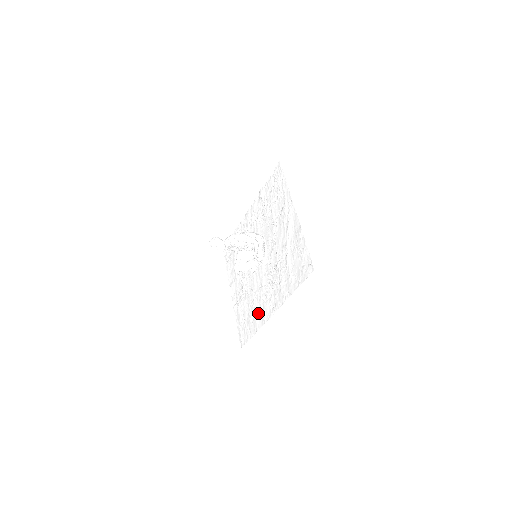
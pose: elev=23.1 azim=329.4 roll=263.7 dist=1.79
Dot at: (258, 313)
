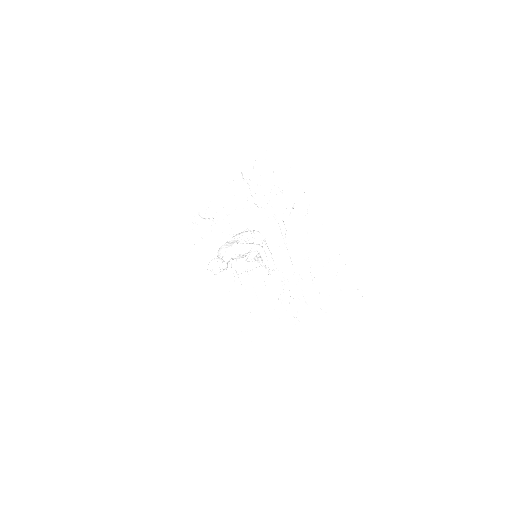
Dot at: (270, 316)
